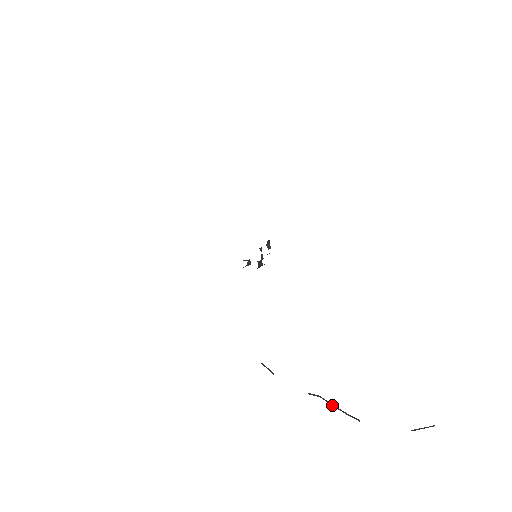
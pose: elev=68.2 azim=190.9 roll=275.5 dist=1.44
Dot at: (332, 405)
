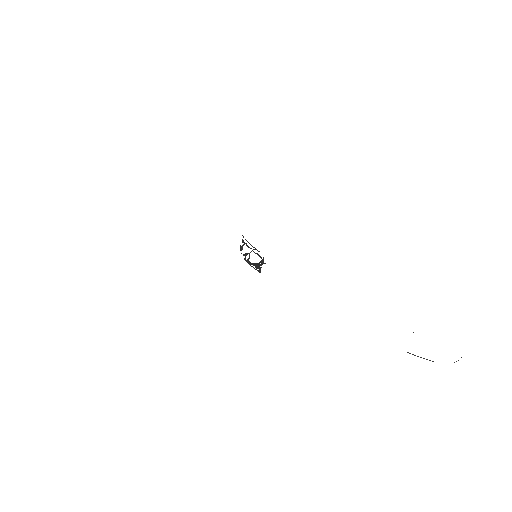
Dot at: occluded
